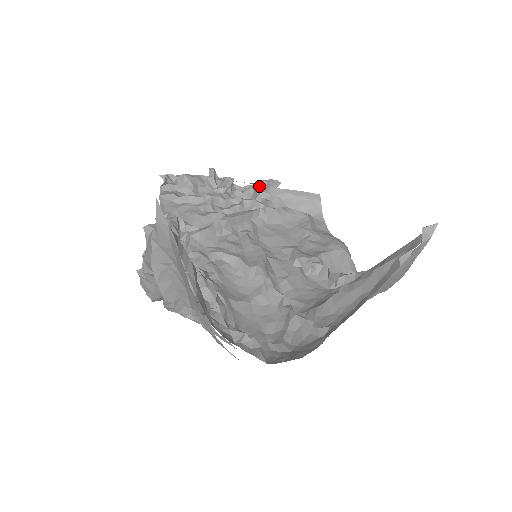
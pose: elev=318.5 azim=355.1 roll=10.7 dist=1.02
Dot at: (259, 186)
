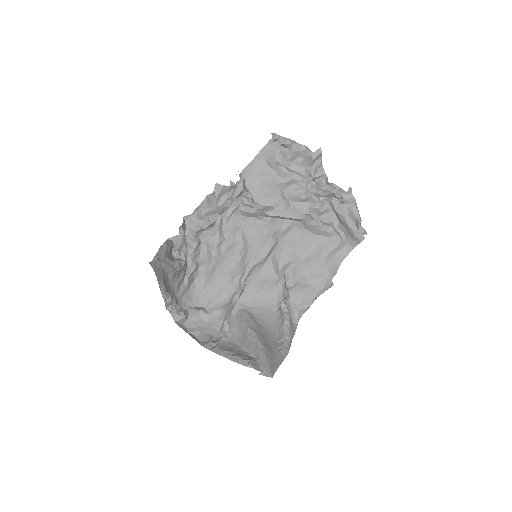
Dot at: (335, 194)
